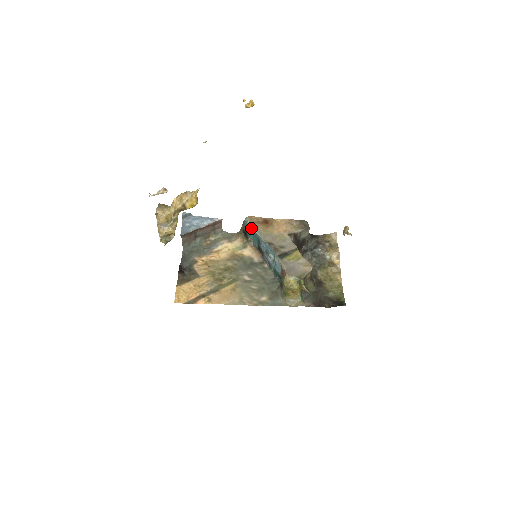
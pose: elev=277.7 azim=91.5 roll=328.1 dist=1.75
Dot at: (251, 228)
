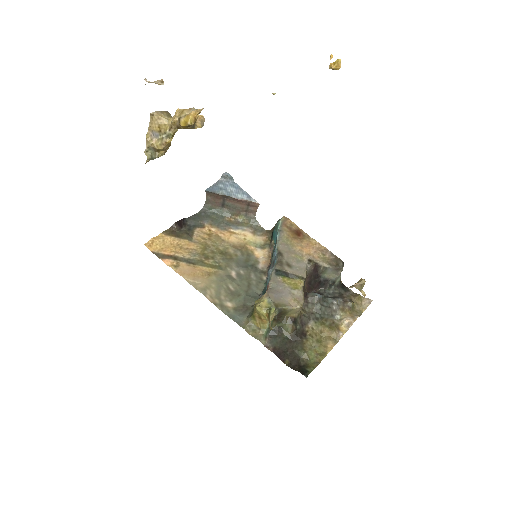
Dot at: (278, 229)
